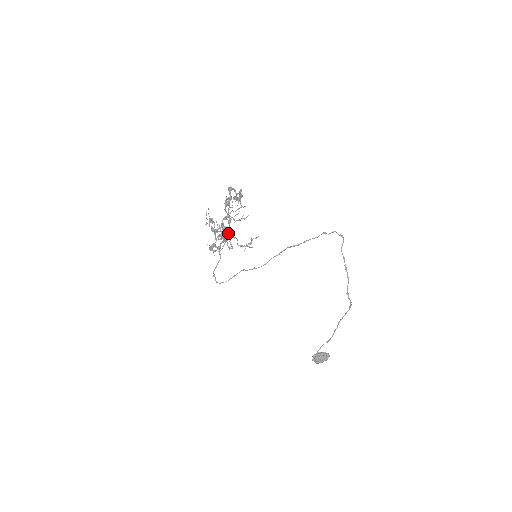
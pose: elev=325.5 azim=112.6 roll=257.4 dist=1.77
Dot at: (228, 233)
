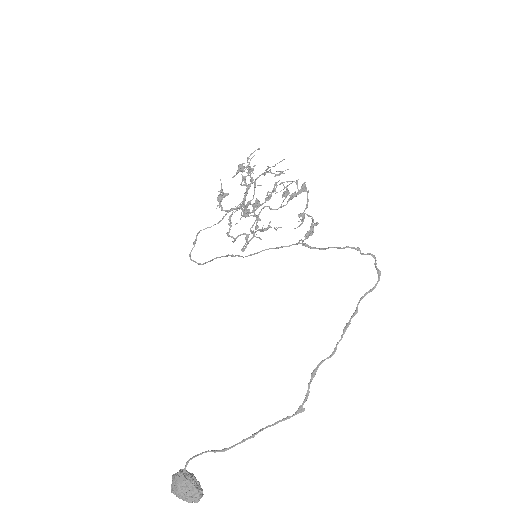
Dot at: (257, 227)
